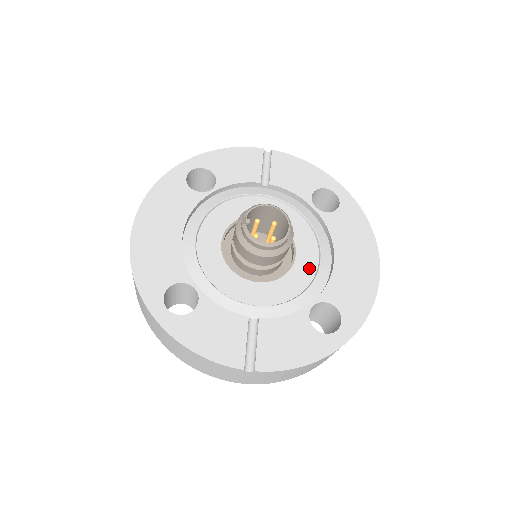
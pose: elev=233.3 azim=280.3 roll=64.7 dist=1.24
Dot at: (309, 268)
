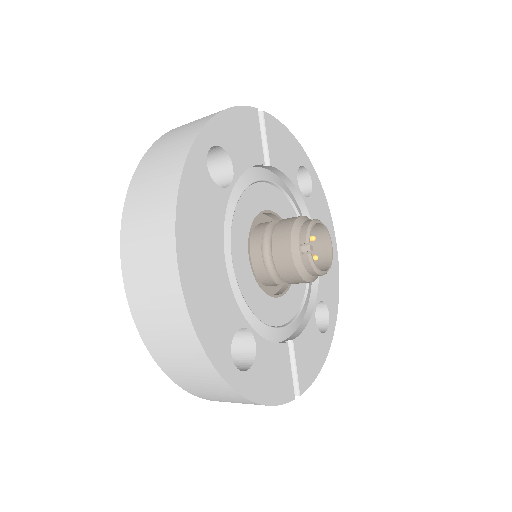
Dot at: occluded
